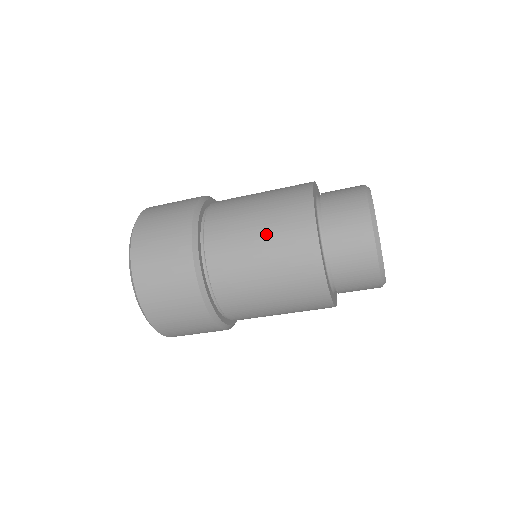
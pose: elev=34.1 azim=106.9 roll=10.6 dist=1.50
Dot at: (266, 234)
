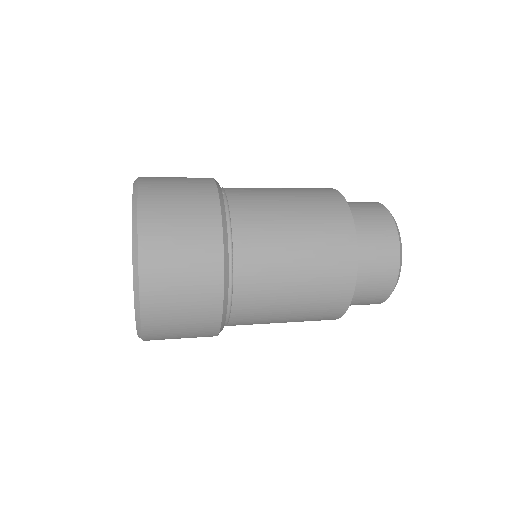
Dot at: (303, 223)
